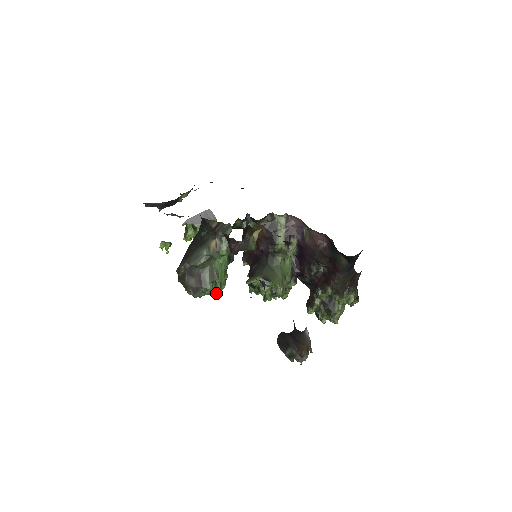
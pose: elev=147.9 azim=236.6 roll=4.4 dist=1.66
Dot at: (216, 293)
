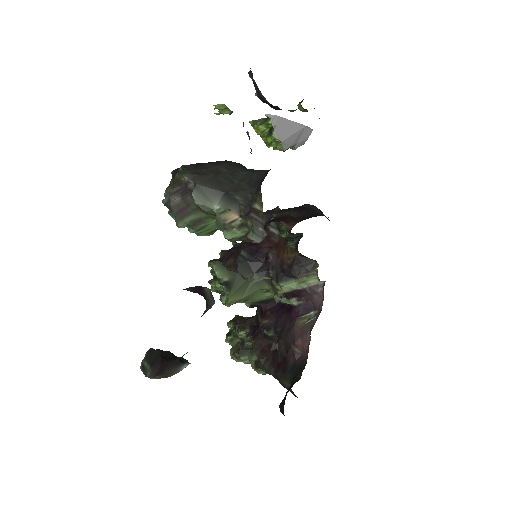
Dot at: occluded
